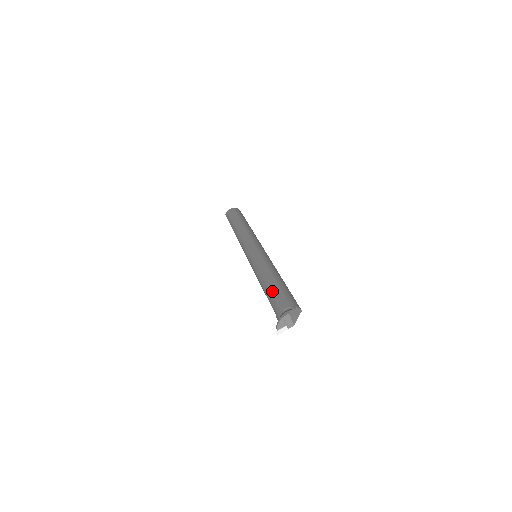
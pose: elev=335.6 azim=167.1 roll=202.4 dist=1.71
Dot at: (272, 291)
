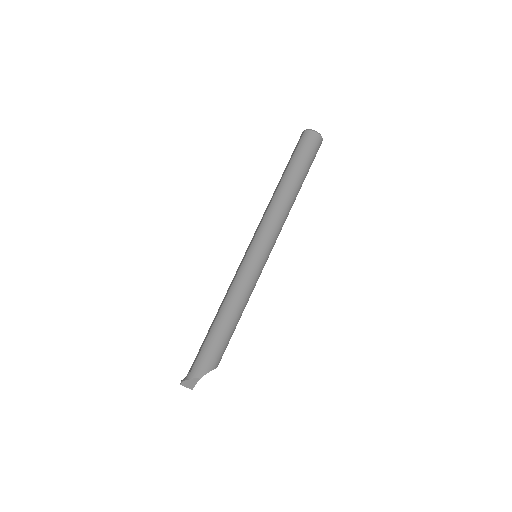
Dot at: (203, 341)
